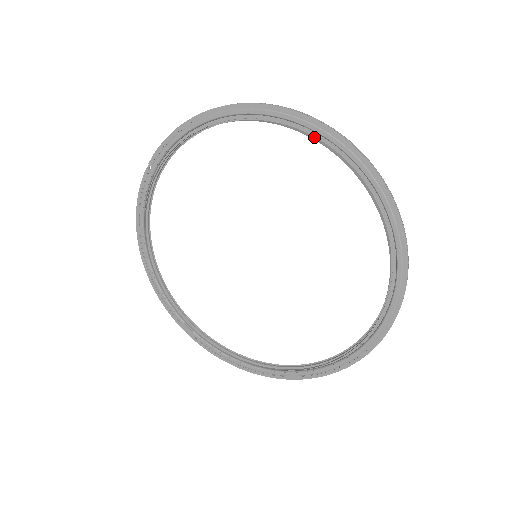
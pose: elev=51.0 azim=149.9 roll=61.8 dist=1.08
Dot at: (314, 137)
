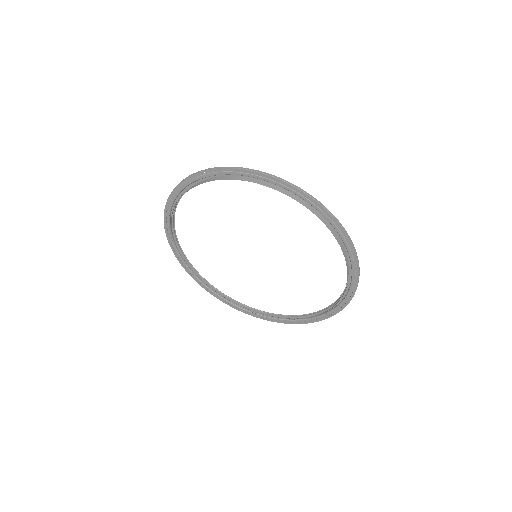
Dot at: (335, 232)
